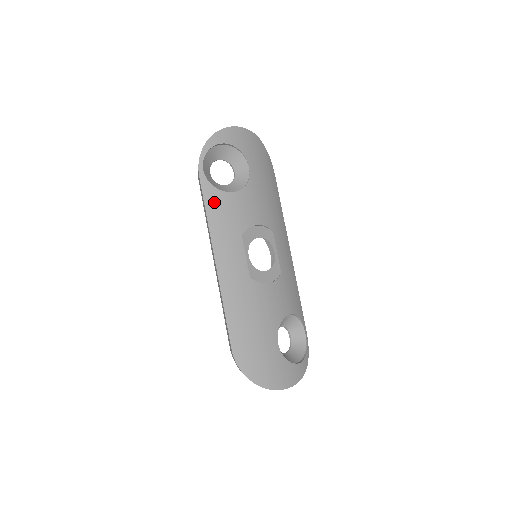
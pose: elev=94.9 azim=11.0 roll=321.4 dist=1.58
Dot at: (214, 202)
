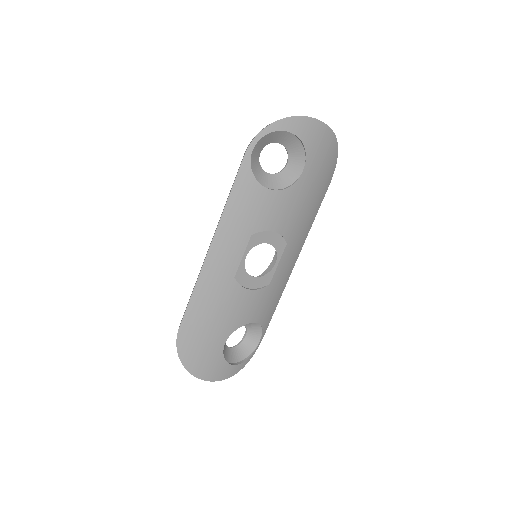
Dot at: (243, 189)
